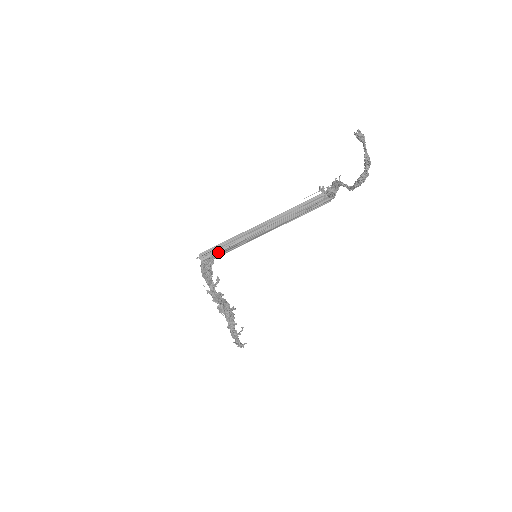
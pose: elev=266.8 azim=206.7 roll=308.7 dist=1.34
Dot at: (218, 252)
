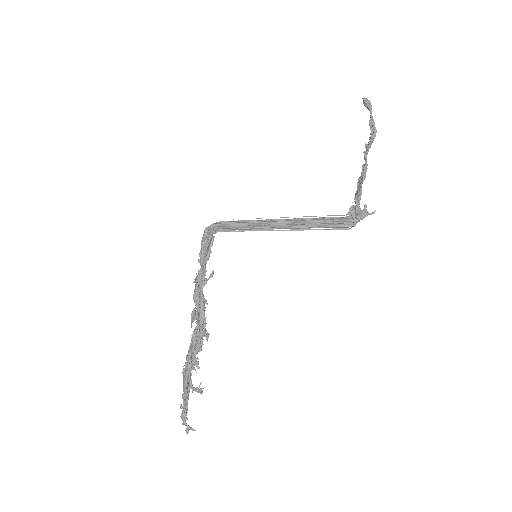
Dot at: (225, 228)
